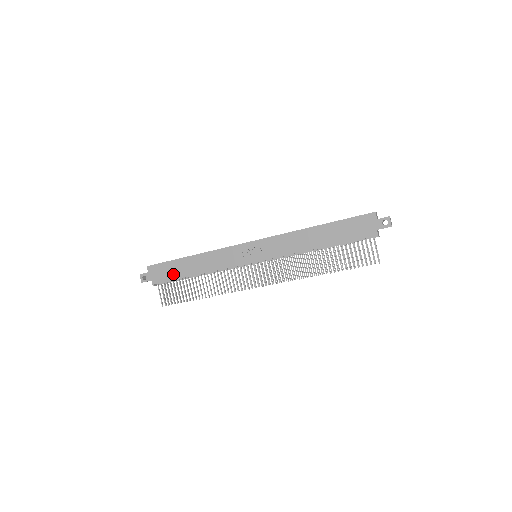
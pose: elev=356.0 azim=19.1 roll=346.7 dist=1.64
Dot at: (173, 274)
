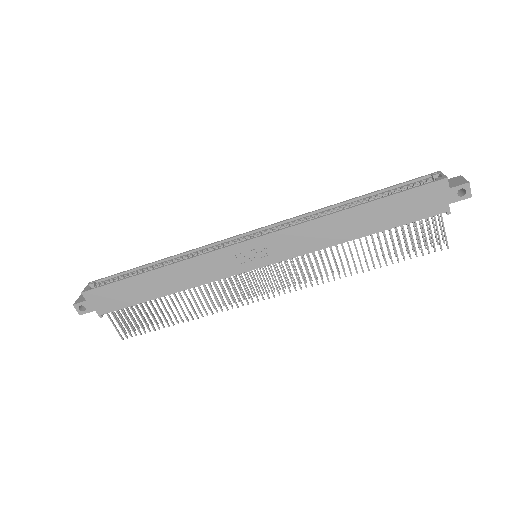
Dot at: (128, 298)
